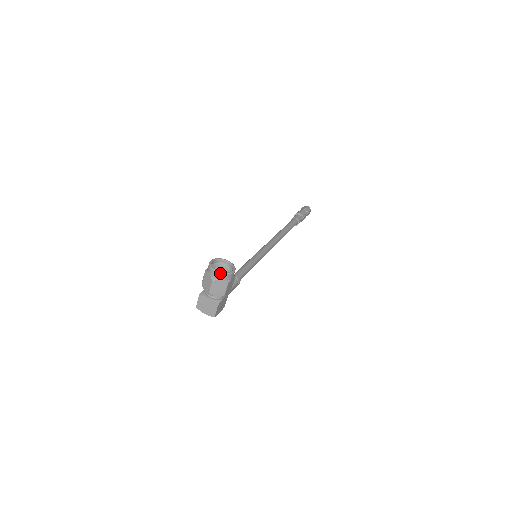
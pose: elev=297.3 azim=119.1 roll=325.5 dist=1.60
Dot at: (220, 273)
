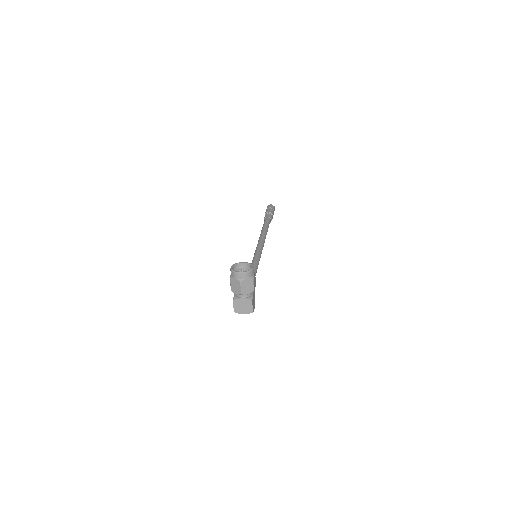
Dot at: (244, 273)
